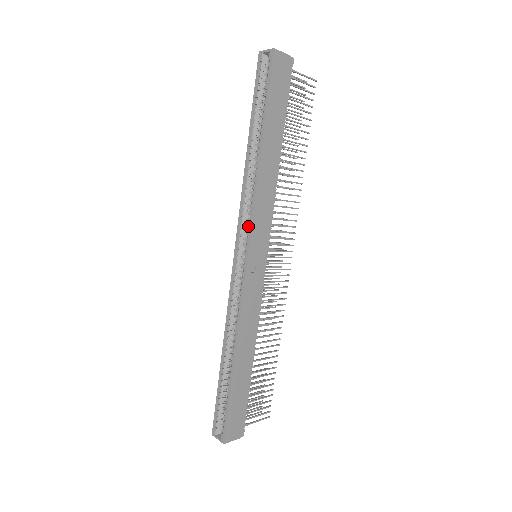
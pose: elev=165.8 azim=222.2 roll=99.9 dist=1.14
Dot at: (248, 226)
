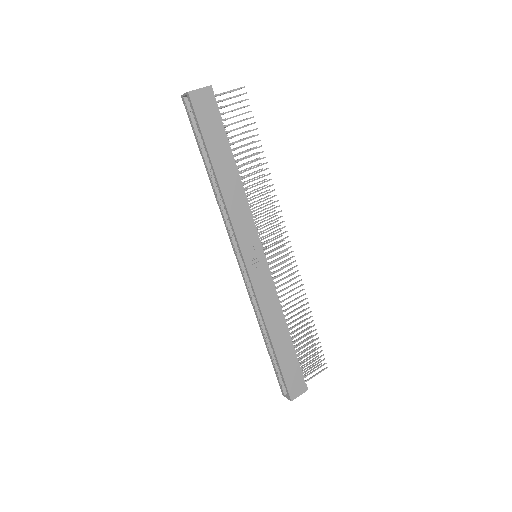
Dot at: (235, 240)
